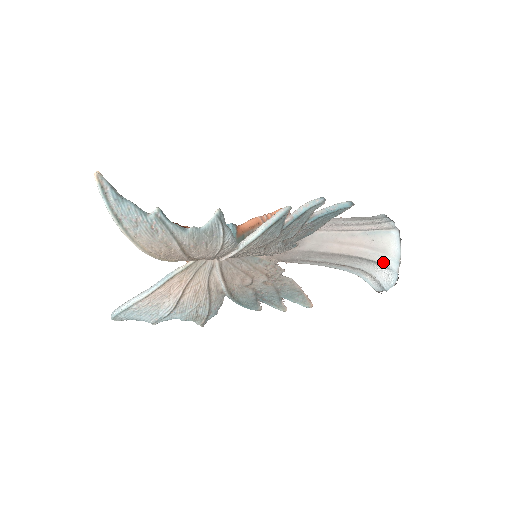
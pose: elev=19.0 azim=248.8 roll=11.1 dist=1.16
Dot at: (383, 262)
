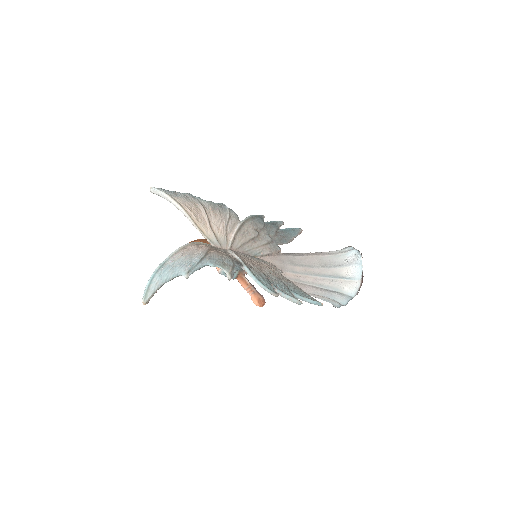
Dot at: (344, 252)
